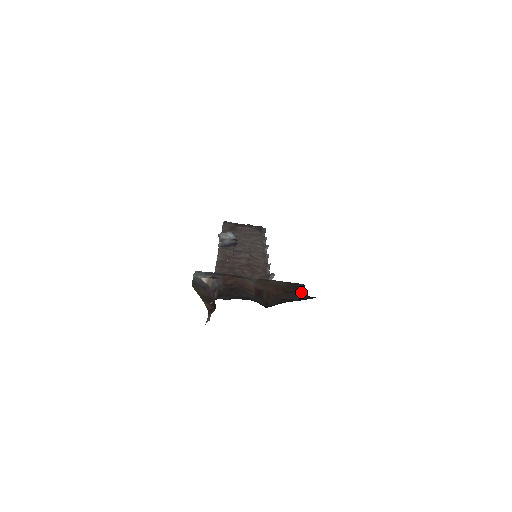
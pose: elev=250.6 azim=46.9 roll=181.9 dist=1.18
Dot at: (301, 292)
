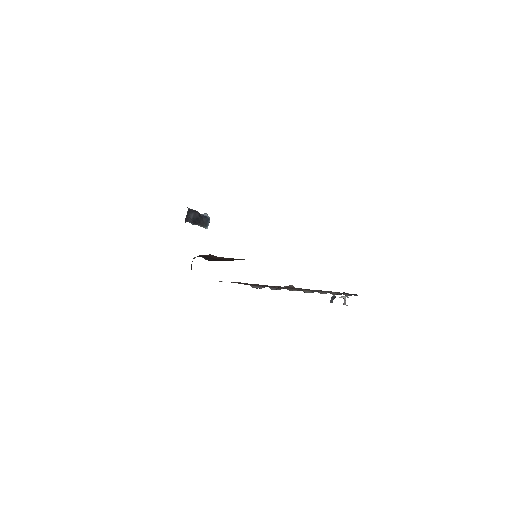
Dot at: occluded
